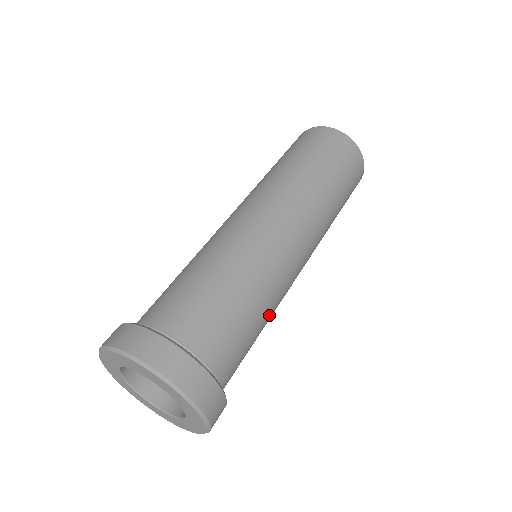
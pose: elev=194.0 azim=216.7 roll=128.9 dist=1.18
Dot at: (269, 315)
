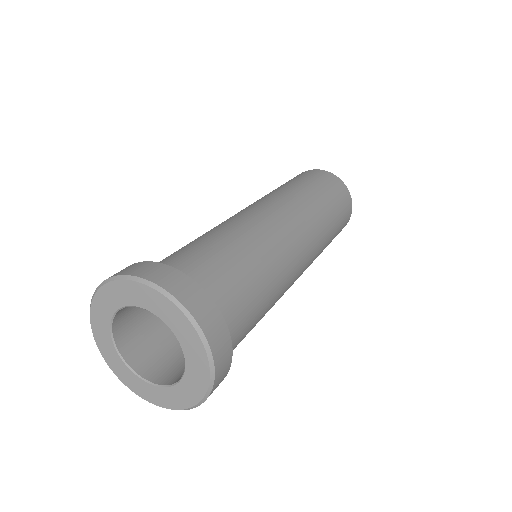
Dot at: (270, 273)
